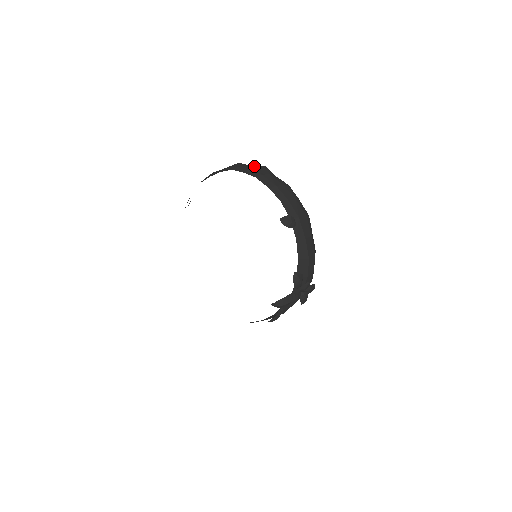
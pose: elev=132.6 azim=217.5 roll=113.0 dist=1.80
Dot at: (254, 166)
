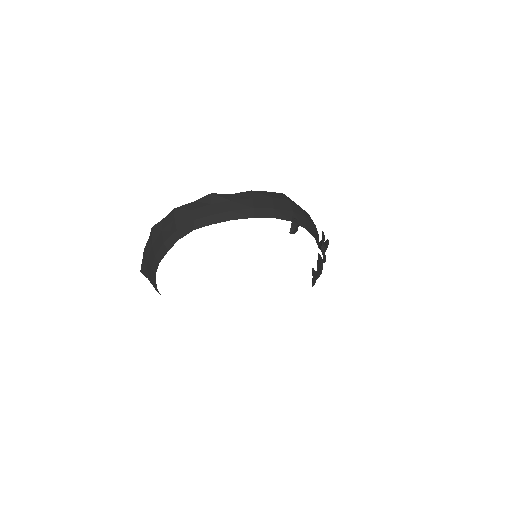
Dot at: (198, 202)
